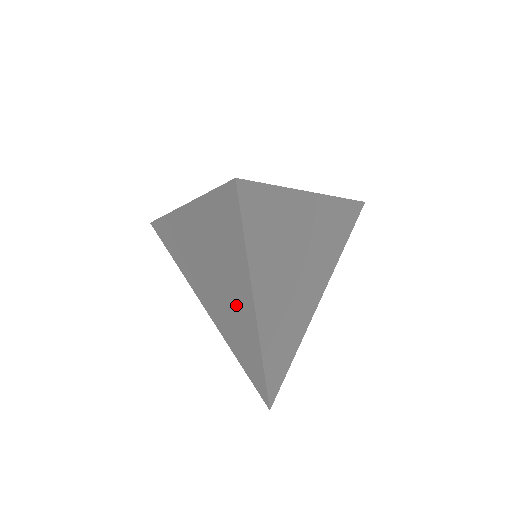
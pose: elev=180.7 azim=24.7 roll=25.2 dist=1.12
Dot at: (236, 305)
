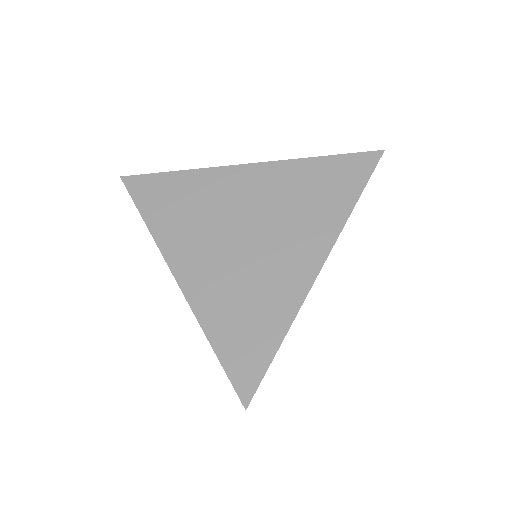
Dot at: (282, 261)
